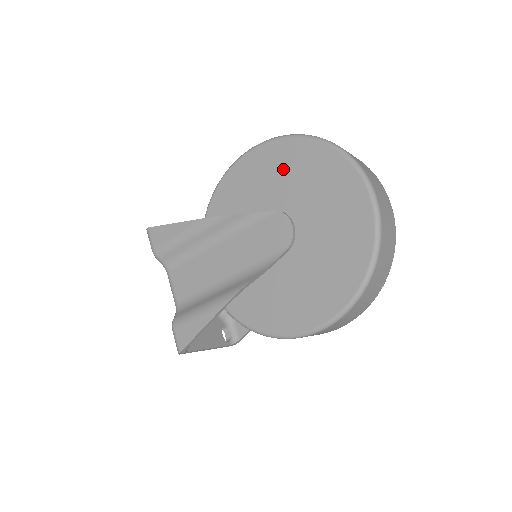
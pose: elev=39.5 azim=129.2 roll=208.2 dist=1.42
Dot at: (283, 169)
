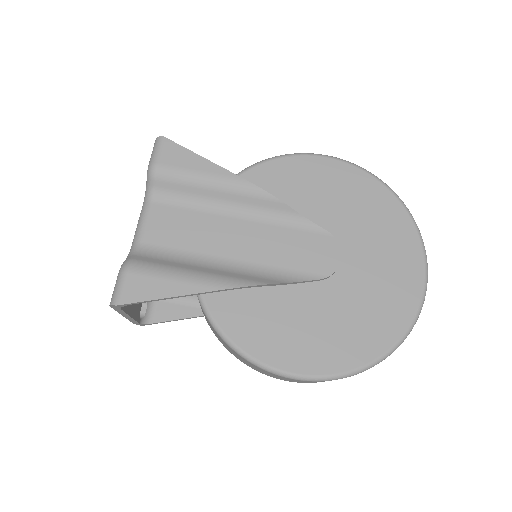
Dot at: (353, 200)
